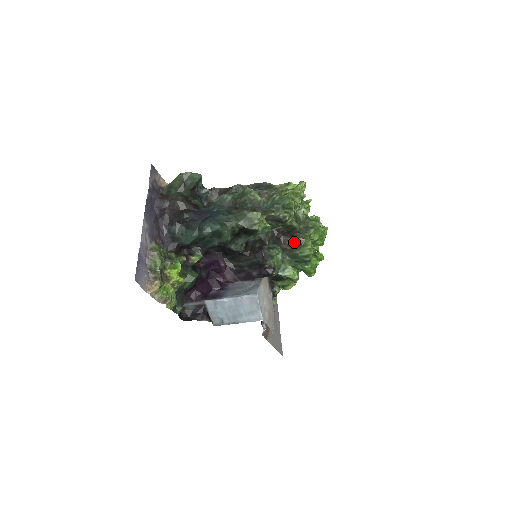
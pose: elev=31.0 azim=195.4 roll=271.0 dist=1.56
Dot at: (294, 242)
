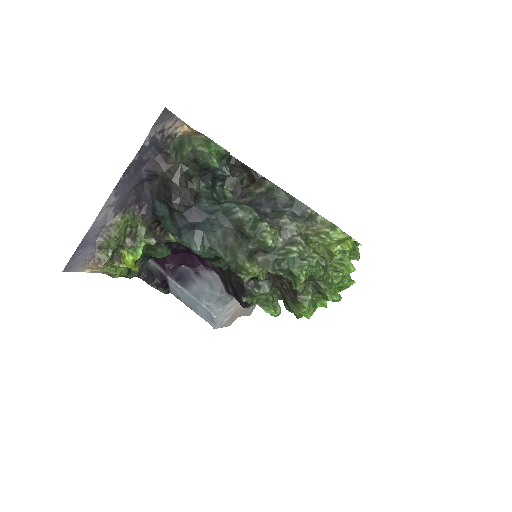
Dot at: (290, 294)
